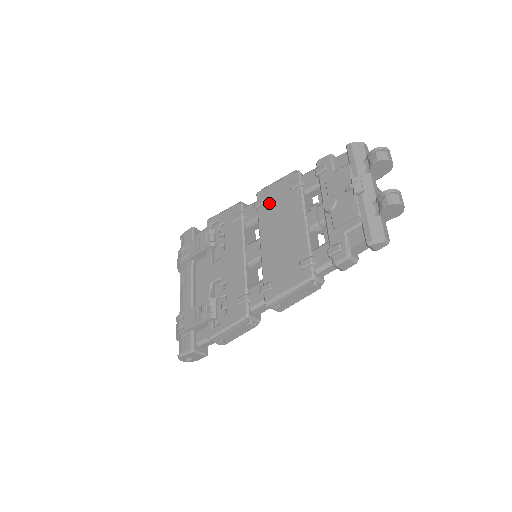
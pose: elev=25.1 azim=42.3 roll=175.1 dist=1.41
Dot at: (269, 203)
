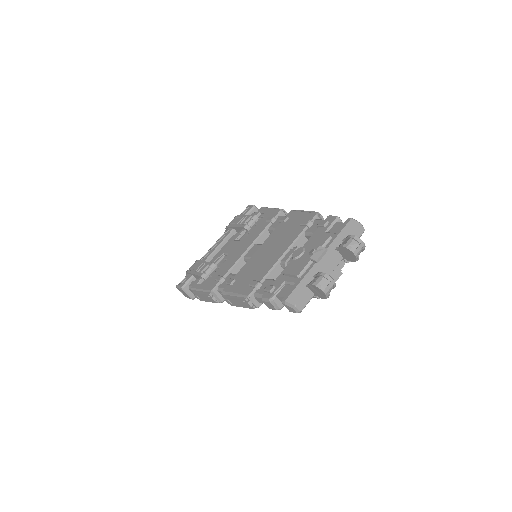
Dot at: (287, 224)
